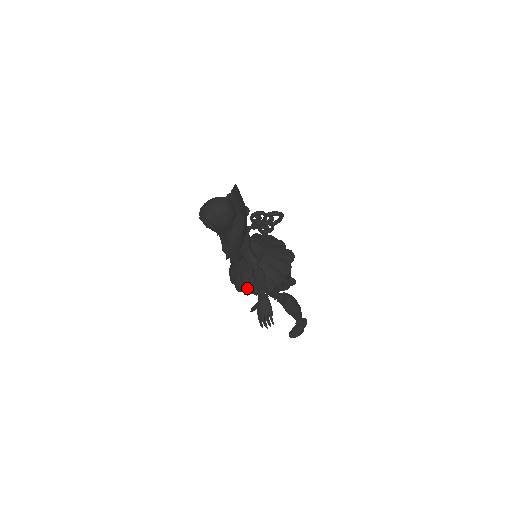
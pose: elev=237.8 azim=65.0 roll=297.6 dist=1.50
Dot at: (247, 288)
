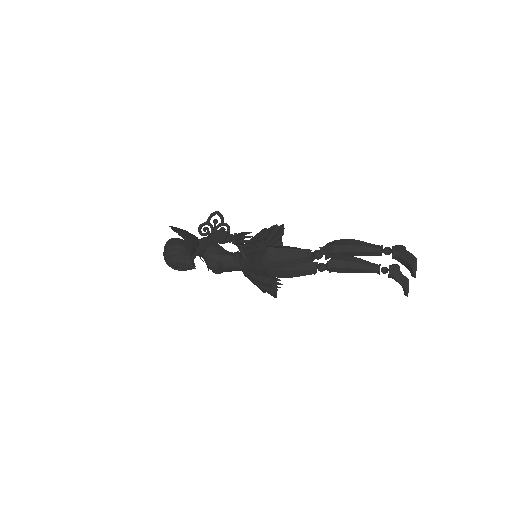
Dot at: (257, 268)
